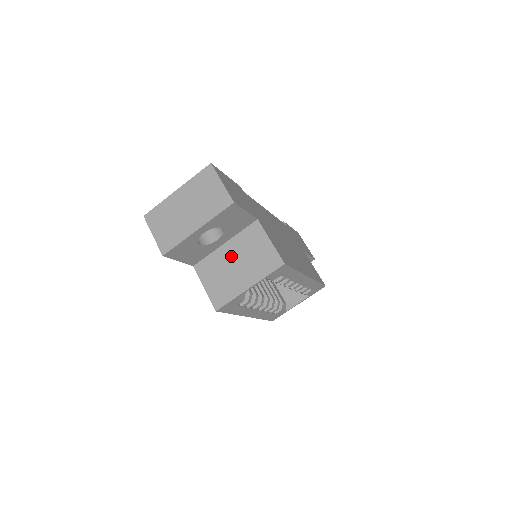
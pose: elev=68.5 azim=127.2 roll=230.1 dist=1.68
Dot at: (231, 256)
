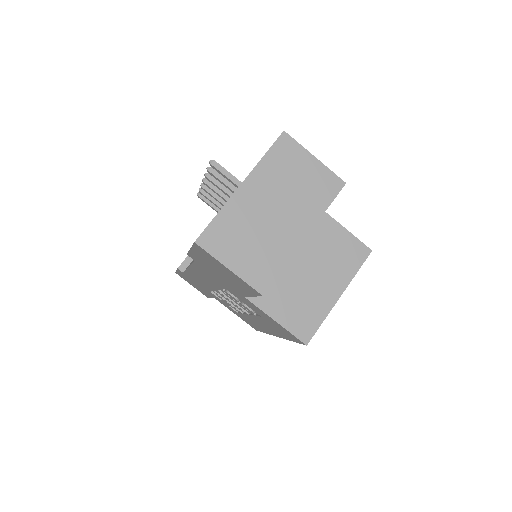
Dot at: (298, 263)
